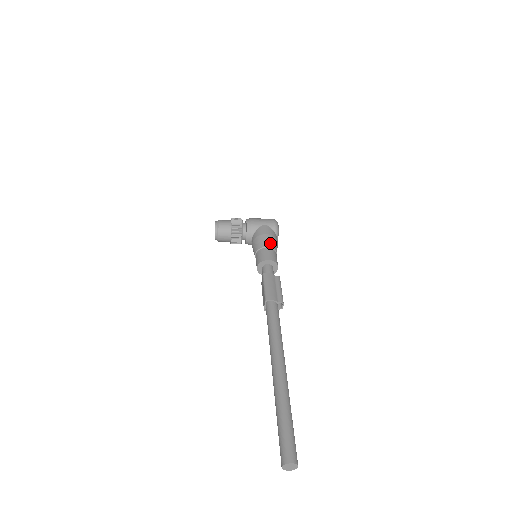
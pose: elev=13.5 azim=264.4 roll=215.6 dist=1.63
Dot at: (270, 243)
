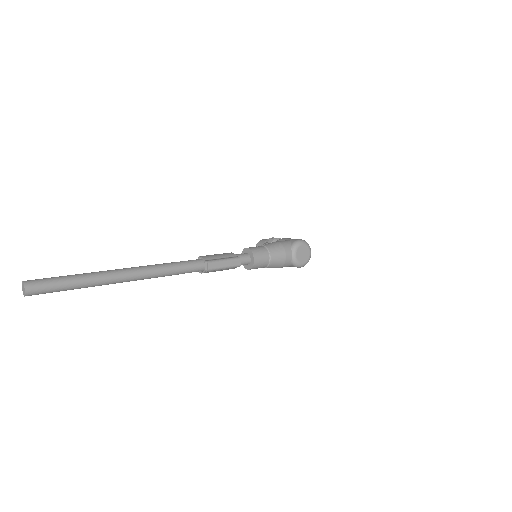
Dot at: (270, 245)
